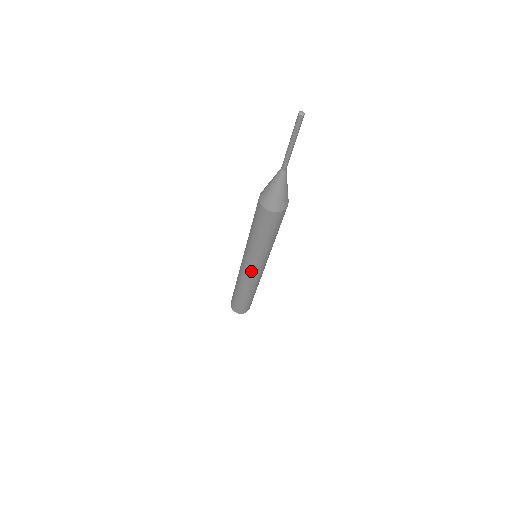
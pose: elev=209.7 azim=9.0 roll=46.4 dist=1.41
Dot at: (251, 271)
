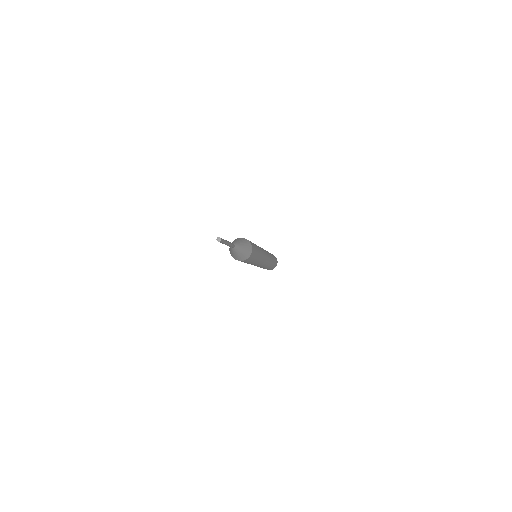
Dot at: occluded
